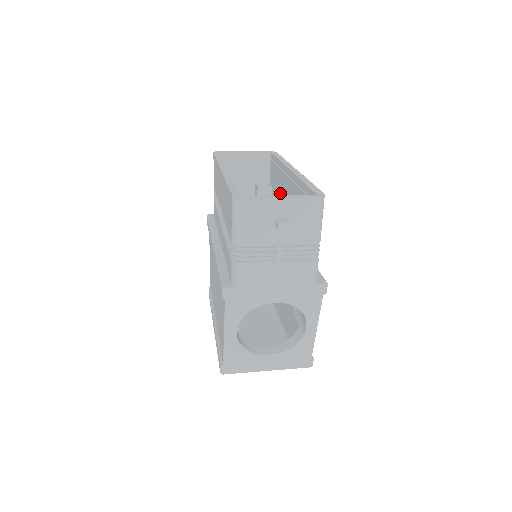
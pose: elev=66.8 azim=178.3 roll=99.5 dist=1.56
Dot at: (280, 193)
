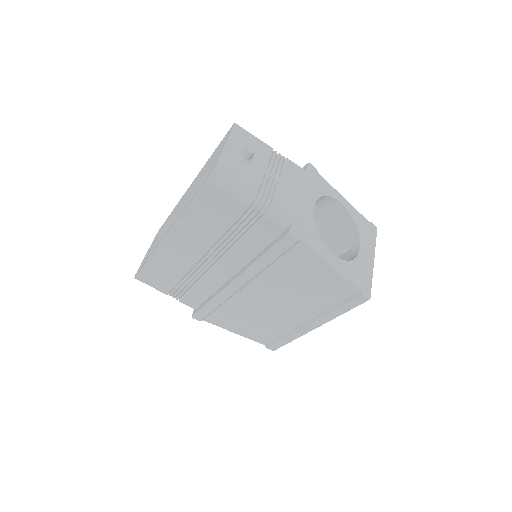
Dot at: occluded
